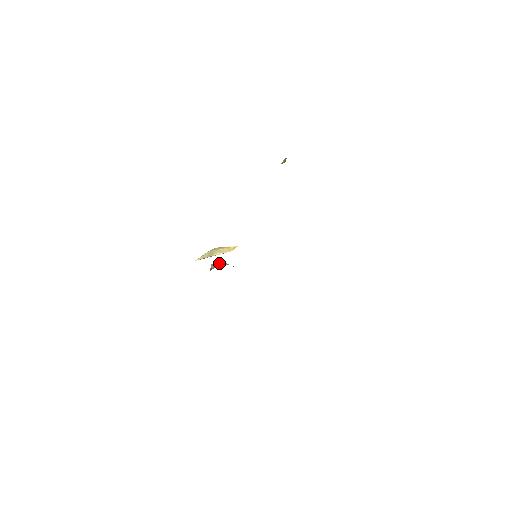
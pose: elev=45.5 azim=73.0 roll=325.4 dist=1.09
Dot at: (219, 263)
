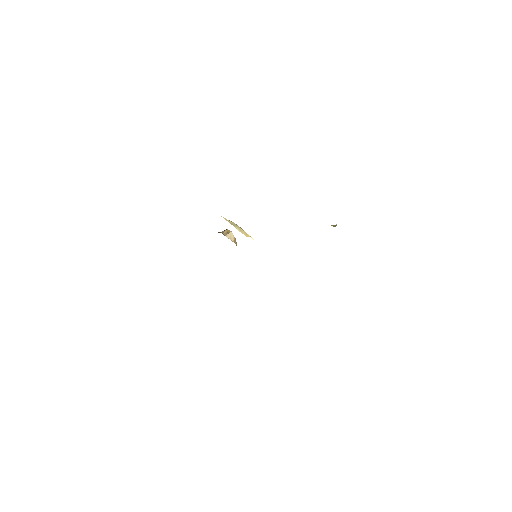
Dot at: (232, 234)
